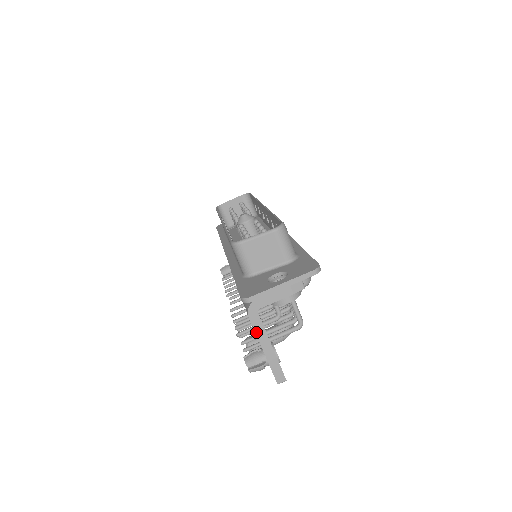
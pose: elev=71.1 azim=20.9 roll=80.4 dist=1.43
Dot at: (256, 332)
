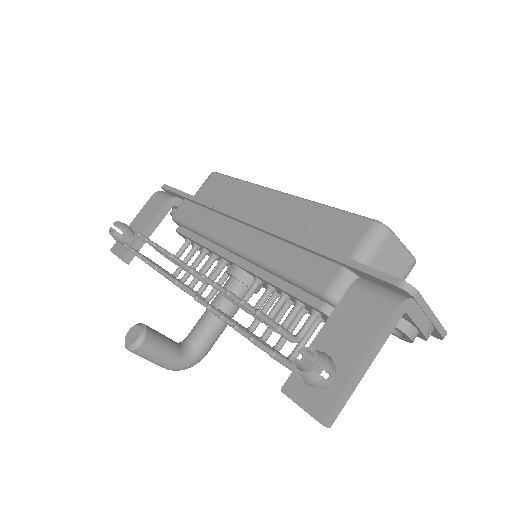
Dot at: (381, 334)
